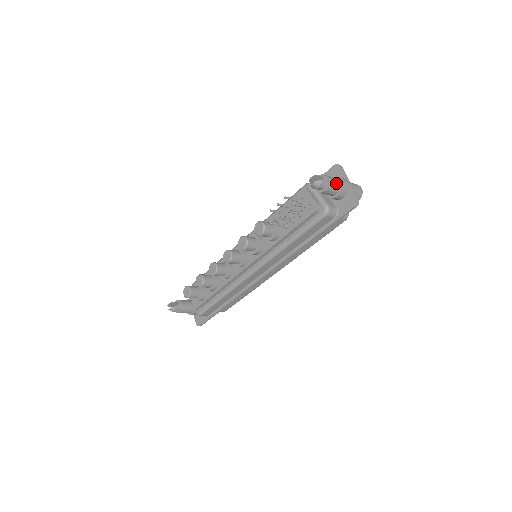
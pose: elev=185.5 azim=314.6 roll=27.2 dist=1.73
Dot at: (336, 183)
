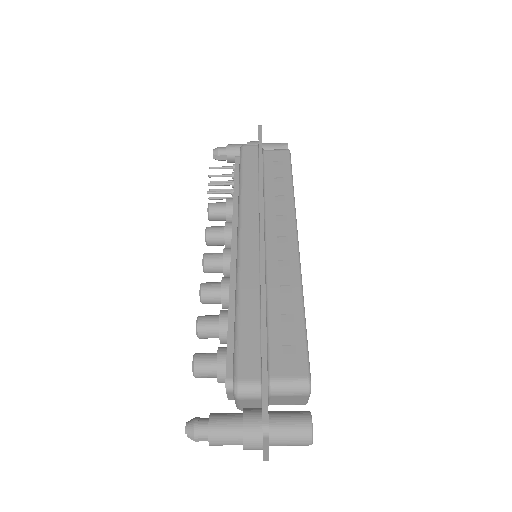
Dot at: occluded
